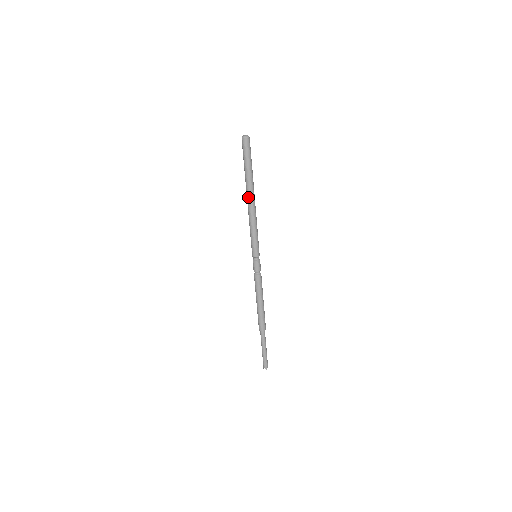
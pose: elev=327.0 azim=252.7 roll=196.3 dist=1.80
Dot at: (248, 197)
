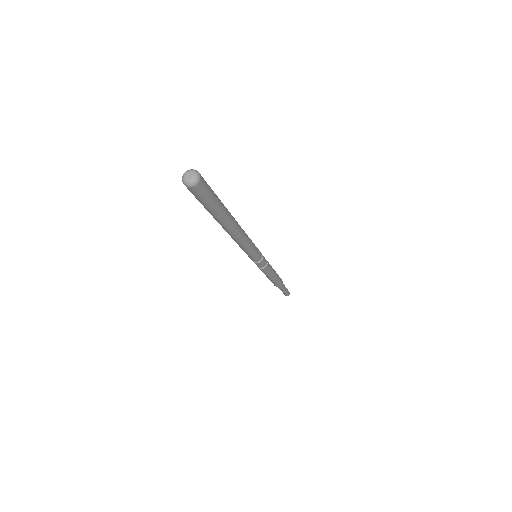
Dot at: (227, 232)
